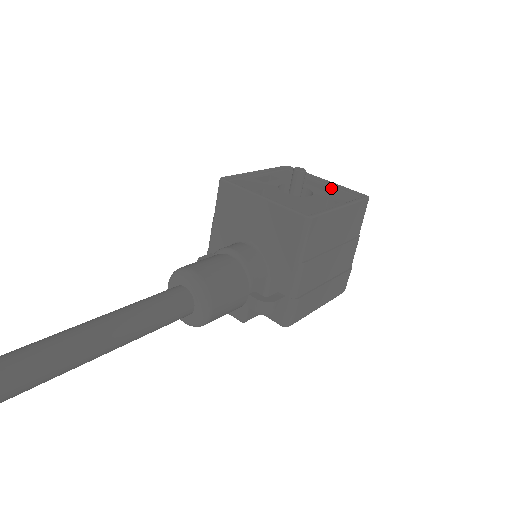
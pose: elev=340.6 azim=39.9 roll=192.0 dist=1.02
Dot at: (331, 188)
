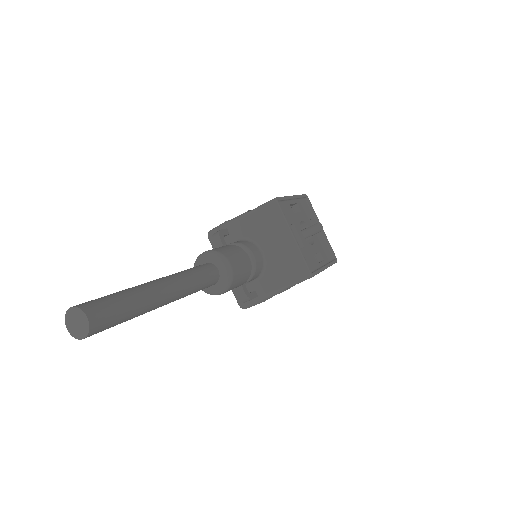
Dot at: (322, 238)
